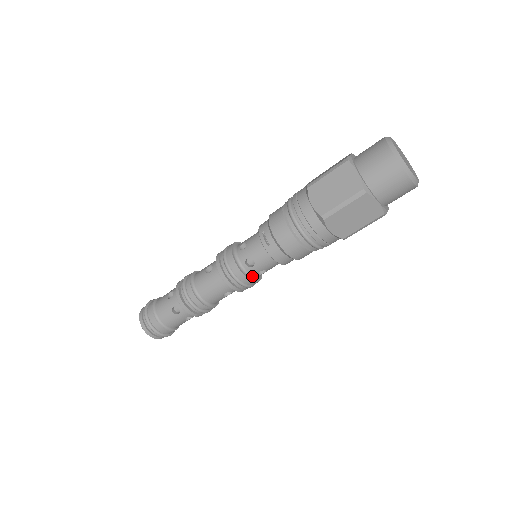
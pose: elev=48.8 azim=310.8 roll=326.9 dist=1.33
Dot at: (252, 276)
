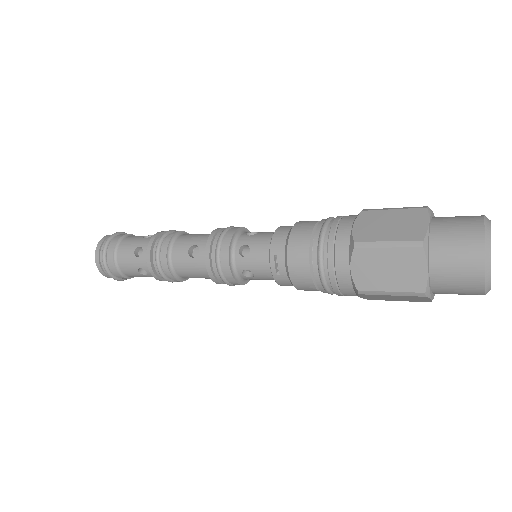
Dot at: (245, 279)
